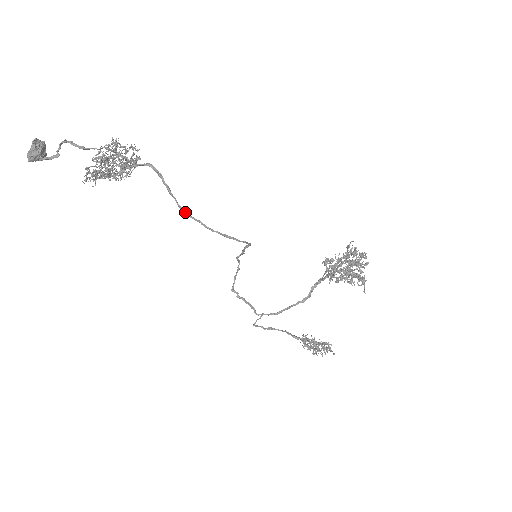
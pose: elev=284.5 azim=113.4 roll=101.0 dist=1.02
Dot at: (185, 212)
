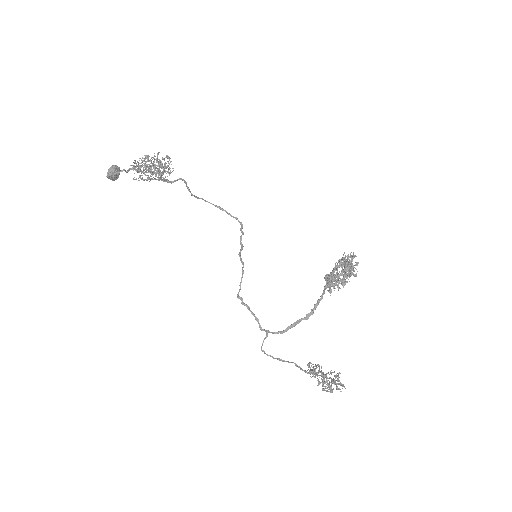
Dot at: (194, 195)
